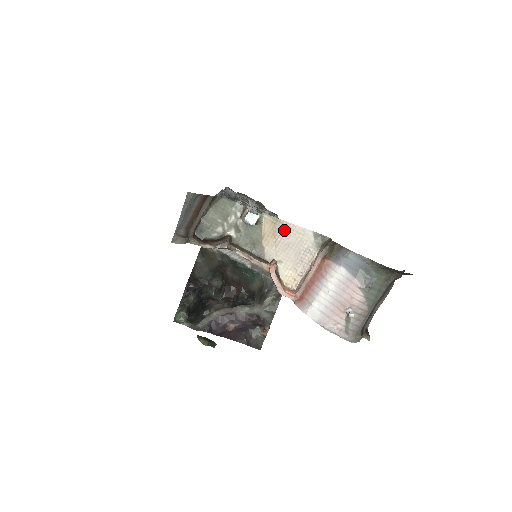
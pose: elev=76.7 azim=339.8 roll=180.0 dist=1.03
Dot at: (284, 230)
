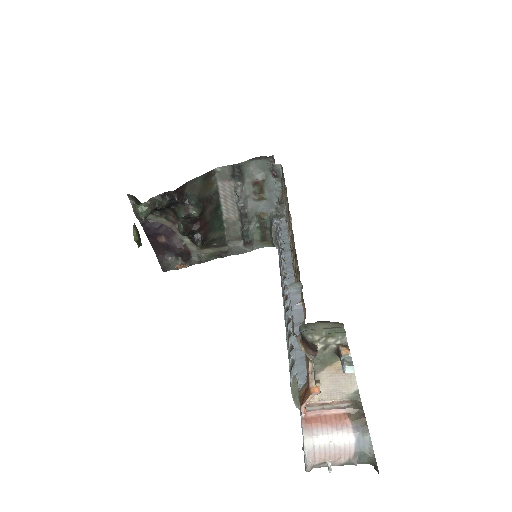
Dot at: (347, 373)
